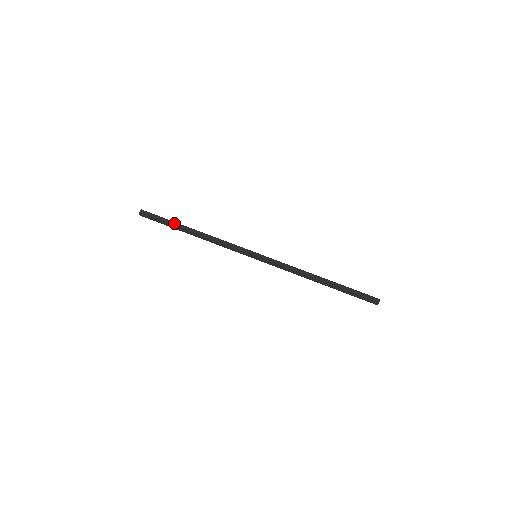
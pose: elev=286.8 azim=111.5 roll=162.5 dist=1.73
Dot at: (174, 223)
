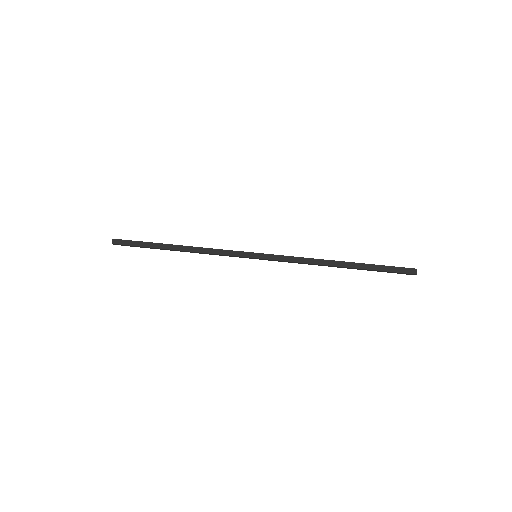
Dot at: (155, 243)
